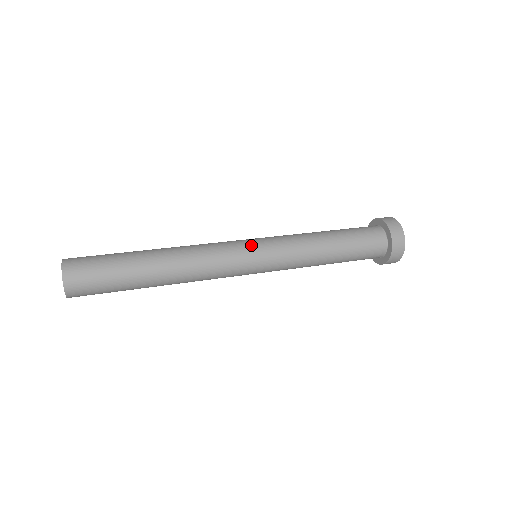
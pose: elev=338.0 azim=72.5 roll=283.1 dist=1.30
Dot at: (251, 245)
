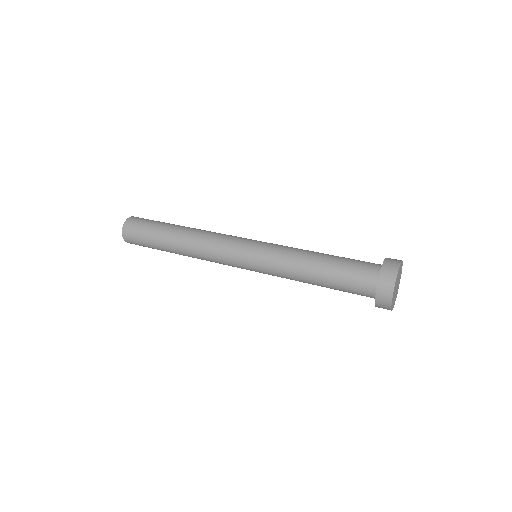
Dot at: (244, 250)
